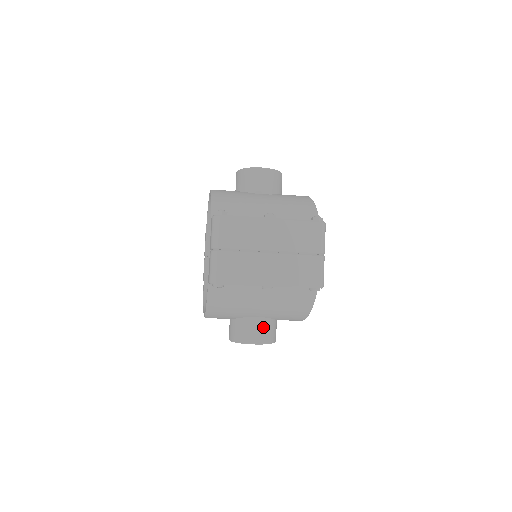
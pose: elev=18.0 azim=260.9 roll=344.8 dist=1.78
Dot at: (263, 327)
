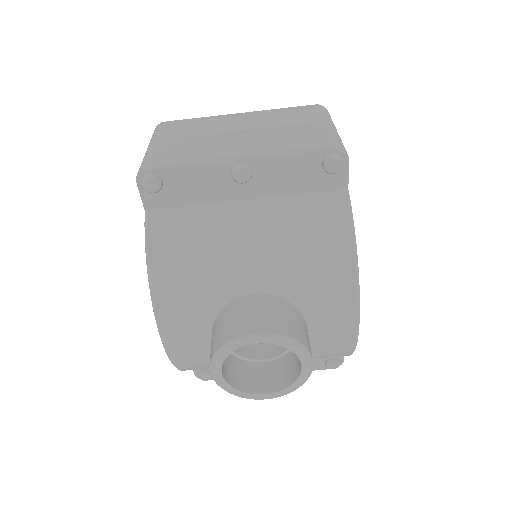
Dot at: (269, 308)
